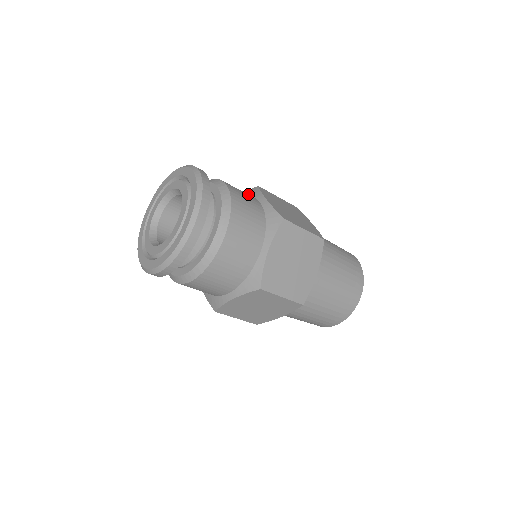
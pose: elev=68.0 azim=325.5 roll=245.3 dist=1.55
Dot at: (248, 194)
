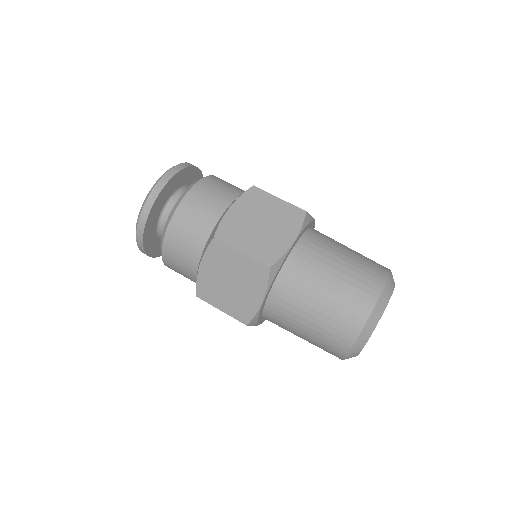
Dot at: occluded
